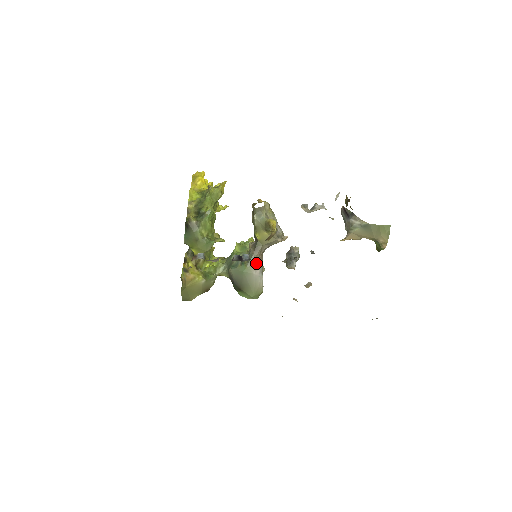
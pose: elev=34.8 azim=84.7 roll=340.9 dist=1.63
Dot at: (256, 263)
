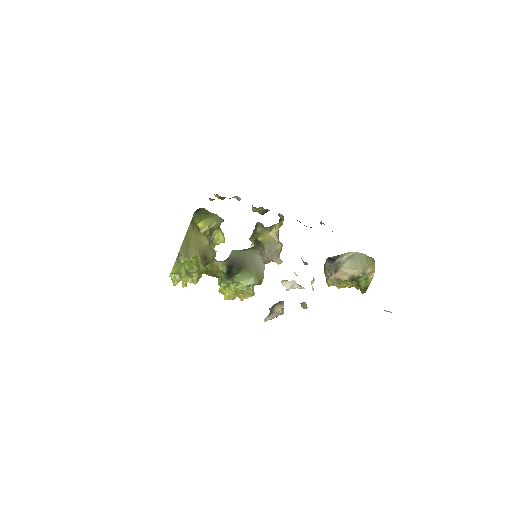
Dot at: (259, 251)
